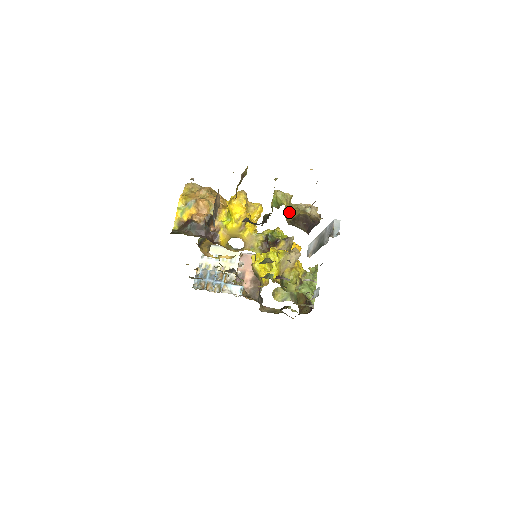
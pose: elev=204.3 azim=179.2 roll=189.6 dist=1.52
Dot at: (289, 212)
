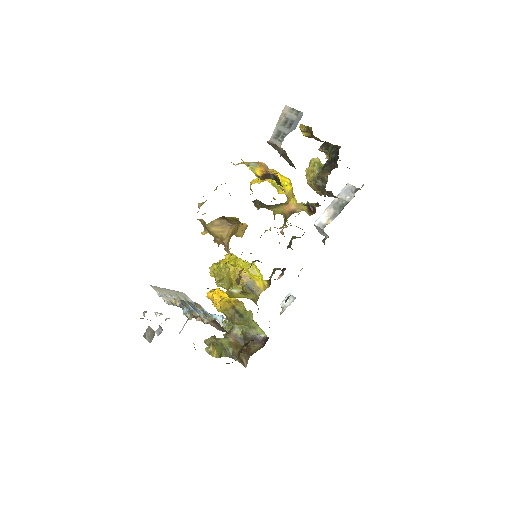
Dot at: occluded
